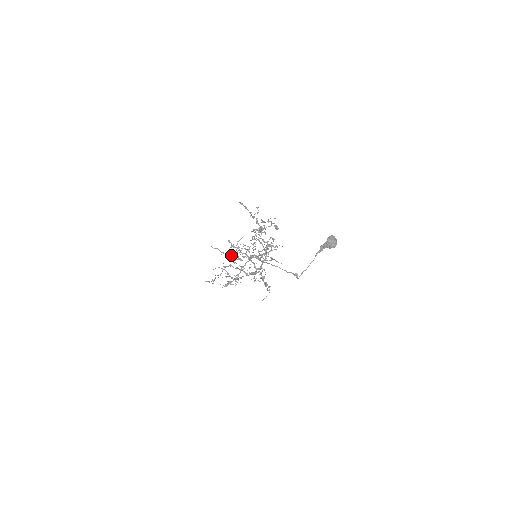
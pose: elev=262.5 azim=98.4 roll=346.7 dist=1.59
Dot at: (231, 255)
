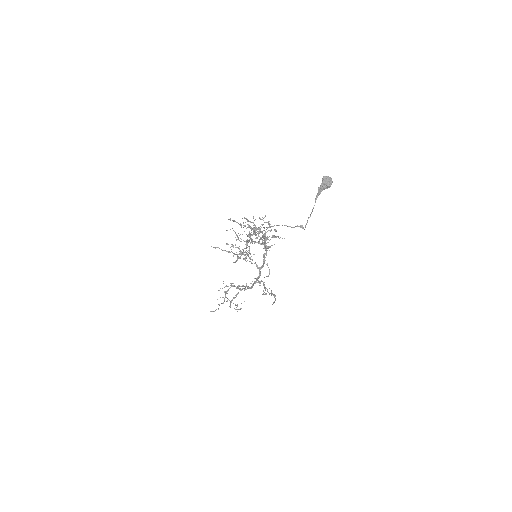
Dot at: (232, 252)
